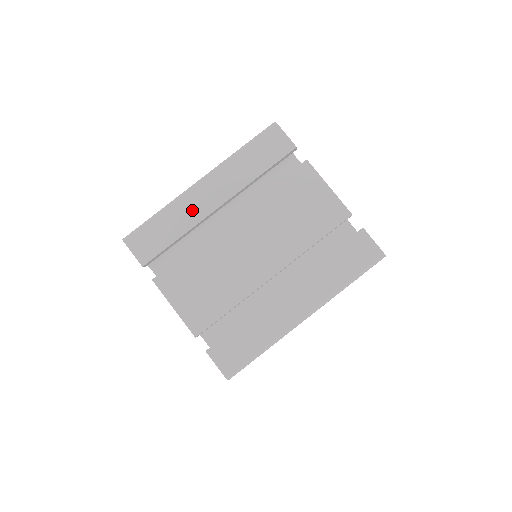
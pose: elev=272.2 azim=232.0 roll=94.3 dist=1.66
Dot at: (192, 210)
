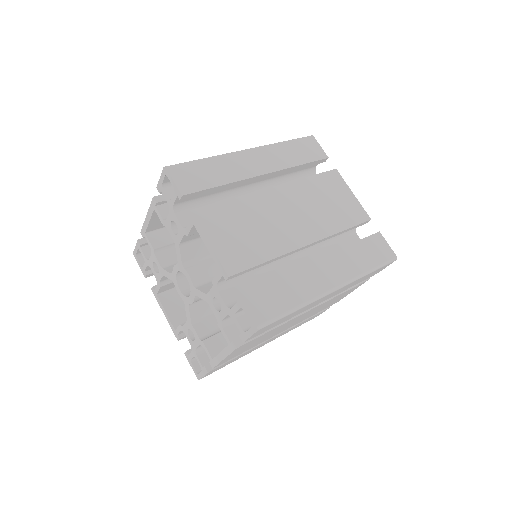
Dot at: occluded
